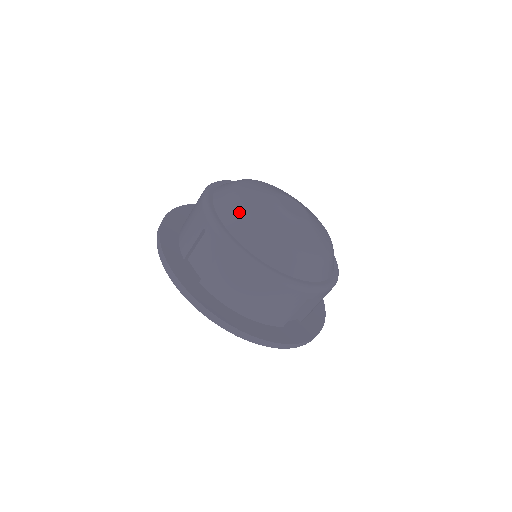
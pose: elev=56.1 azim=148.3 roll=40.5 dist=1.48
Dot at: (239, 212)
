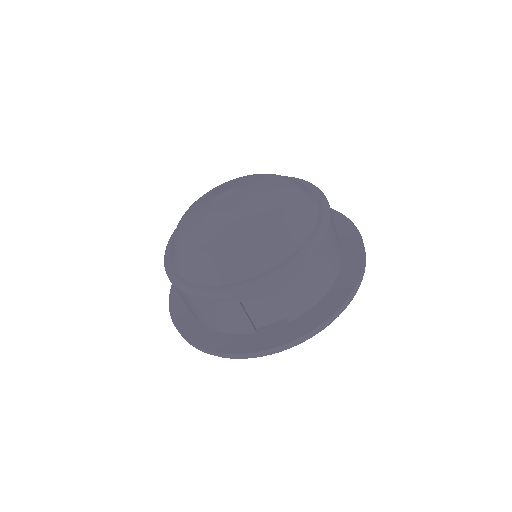
Dot at: (235, 260)
